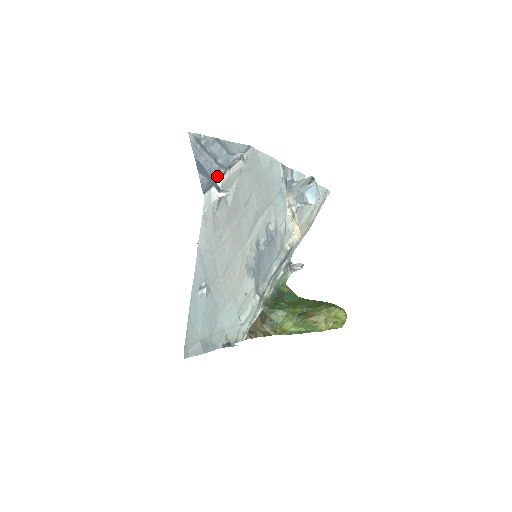
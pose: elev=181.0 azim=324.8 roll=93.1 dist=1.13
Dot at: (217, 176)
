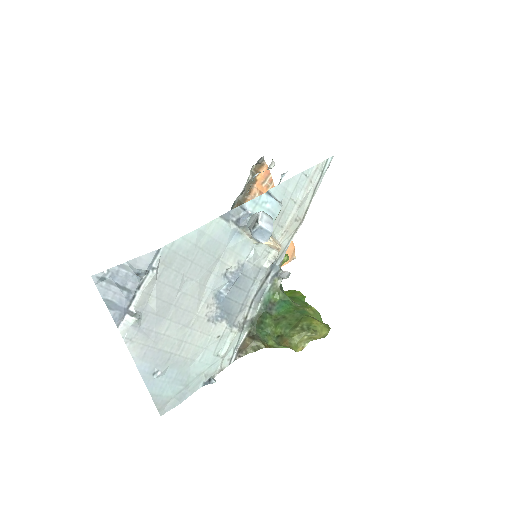
Dot at: (128, 302)
